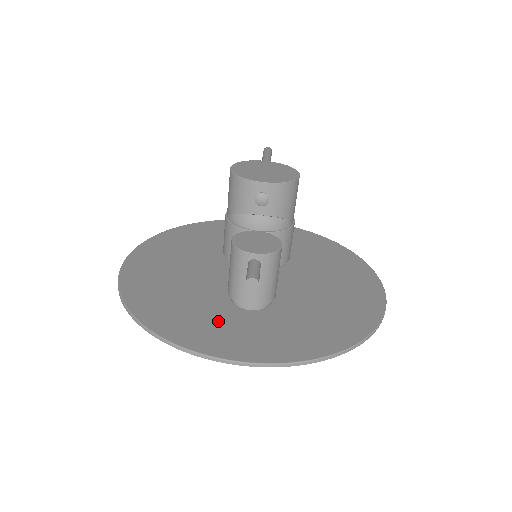
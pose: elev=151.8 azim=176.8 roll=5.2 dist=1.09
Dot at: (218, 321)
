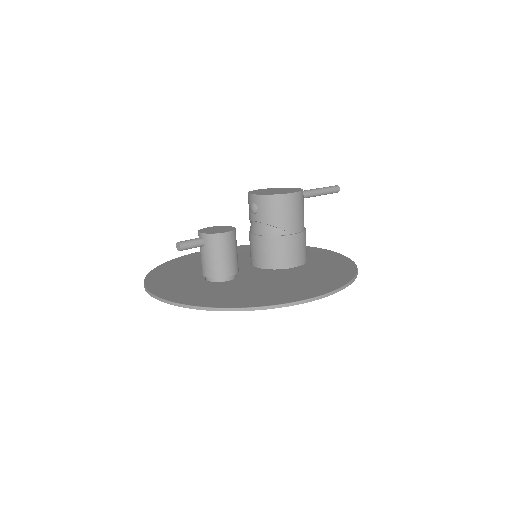
Dot at: (181, 280)
